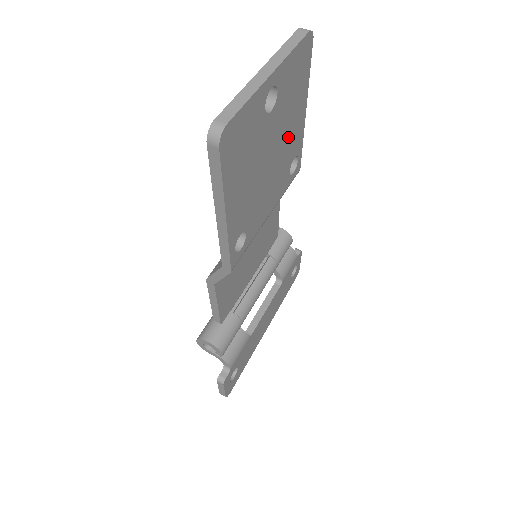
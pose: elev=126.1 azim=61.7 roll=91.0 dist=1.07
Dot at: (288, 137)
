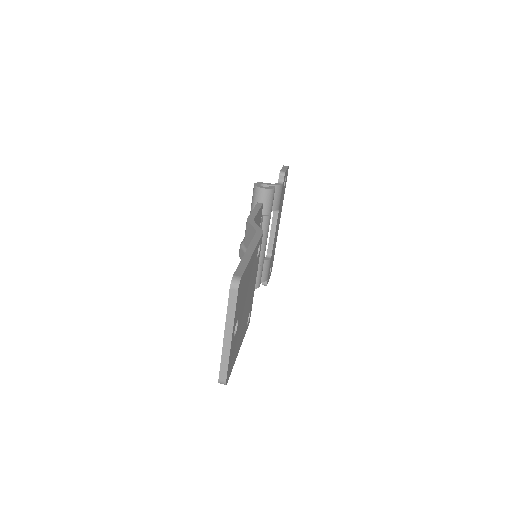
Dot at: (250, 278)
